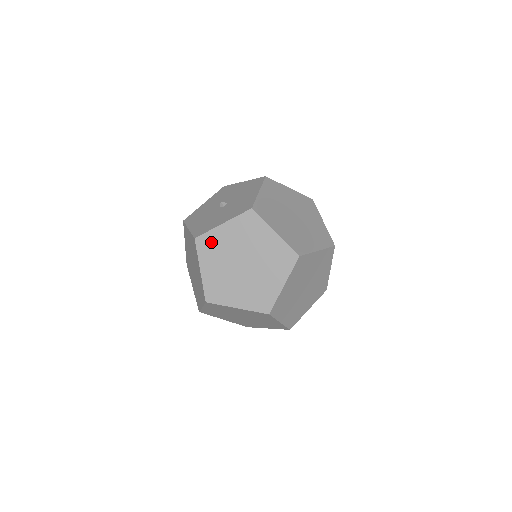
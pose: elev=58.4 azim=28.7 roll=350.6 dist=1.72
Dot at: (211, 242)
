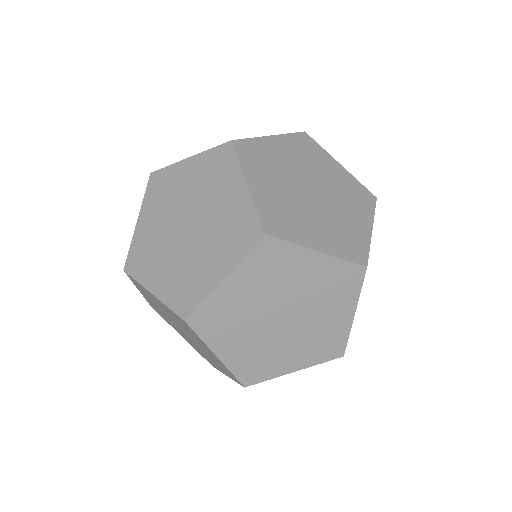
Dot at: (258, 152)
